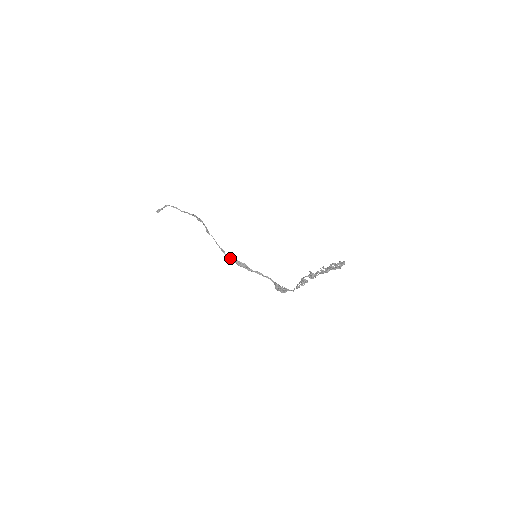
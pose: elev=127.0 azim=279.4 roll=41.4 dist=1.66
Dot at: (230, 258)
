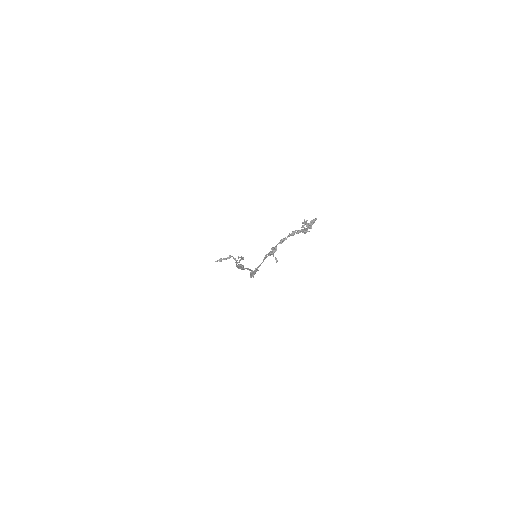
Dot at: occluded
